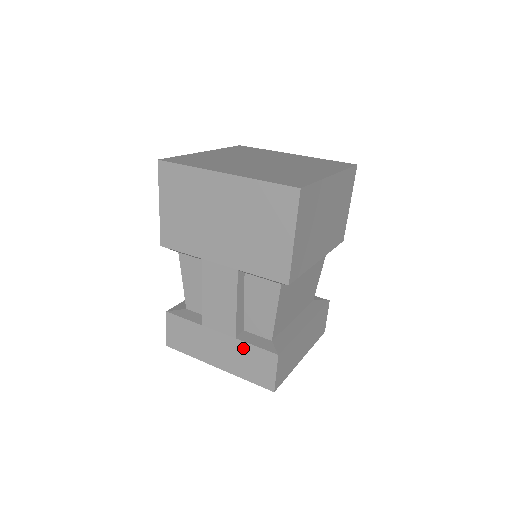
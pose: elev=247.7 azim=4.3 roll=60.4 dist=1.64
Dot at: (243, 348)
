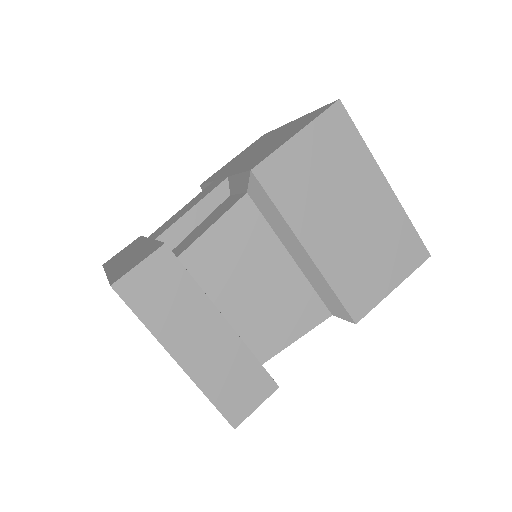
Dot at: (148, 247)
